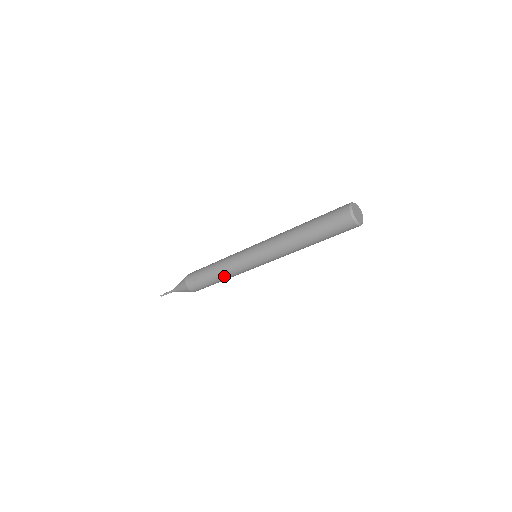
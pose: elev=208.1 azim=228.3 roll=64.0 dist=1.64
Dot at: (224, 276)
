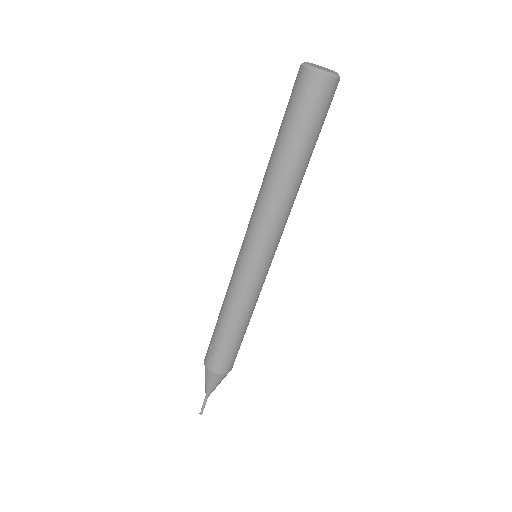
Dot at: (236, 316)
